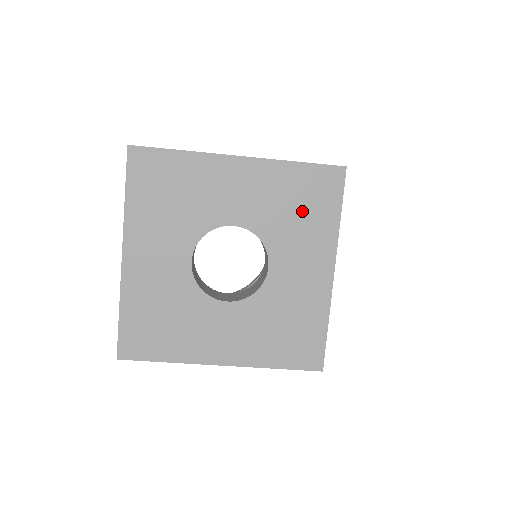
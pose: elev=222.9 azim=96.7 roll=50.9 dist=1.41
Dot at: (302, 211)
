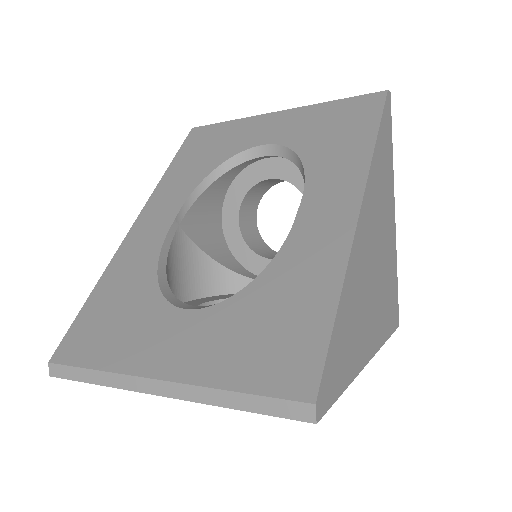
Dot at: occluded
